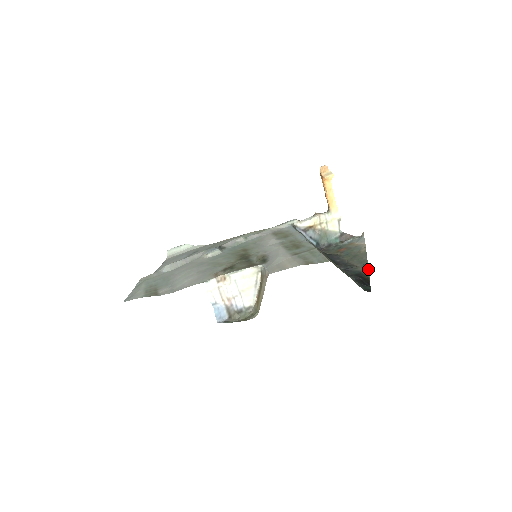
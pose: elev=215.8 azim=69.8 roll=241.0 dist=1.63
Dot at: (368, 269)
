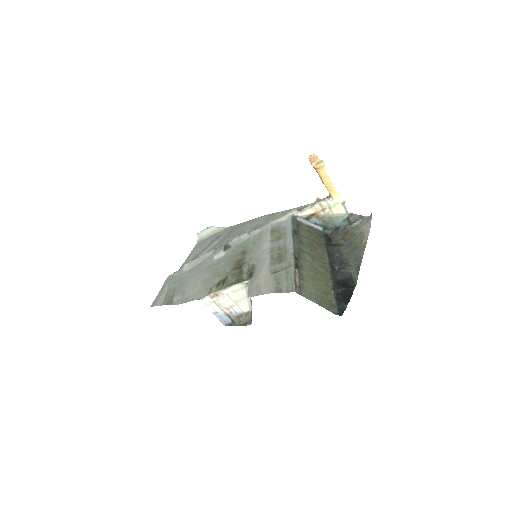
Dot at: (358, 273)
